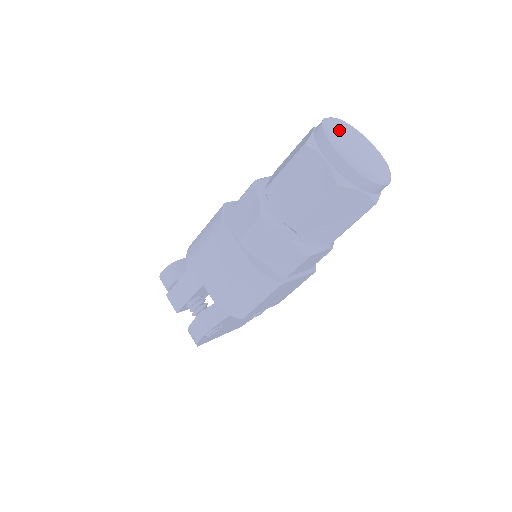
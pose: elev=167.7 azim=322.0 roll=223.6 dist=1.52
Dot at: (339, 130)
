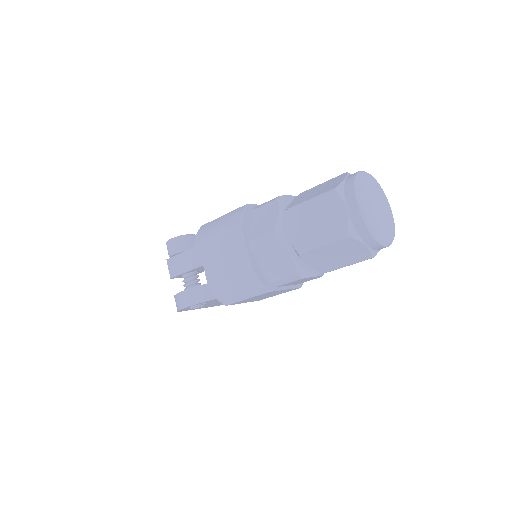
Dot at: (367, 186)
